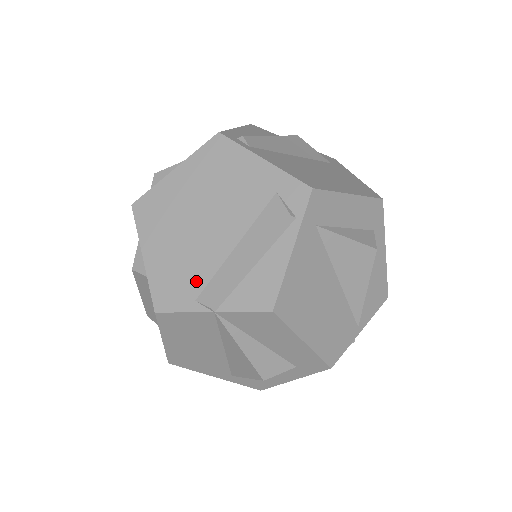
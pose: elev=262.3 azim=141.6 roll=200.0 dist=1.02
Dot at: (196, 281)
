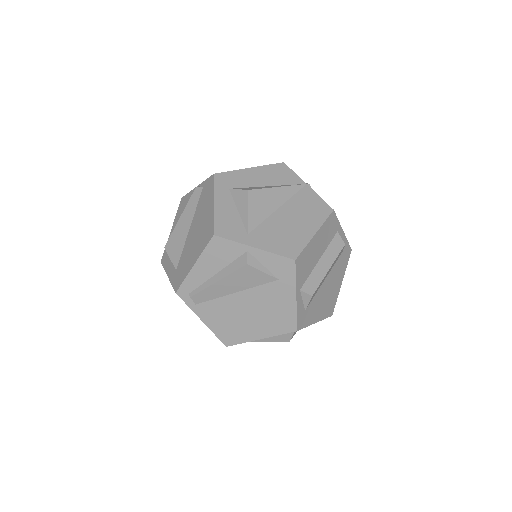
Dot at: occluded
